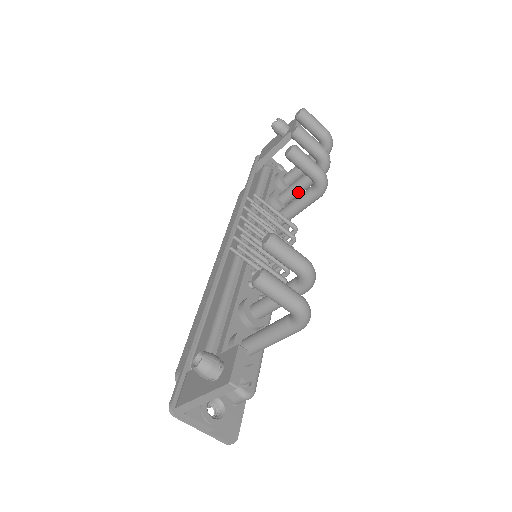
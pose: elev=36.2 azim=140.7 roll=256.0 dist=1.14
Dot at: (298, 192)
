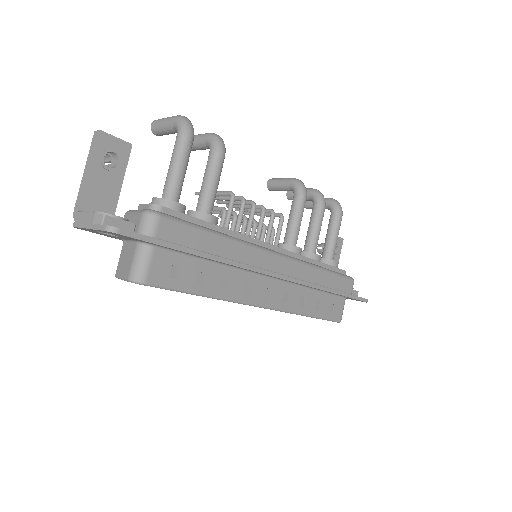
Dot at: (311, 232)
